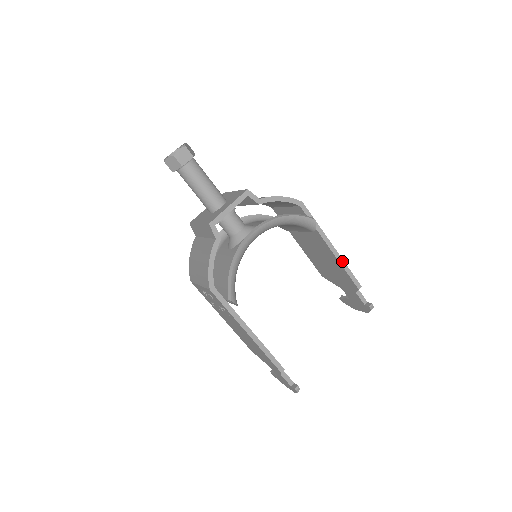
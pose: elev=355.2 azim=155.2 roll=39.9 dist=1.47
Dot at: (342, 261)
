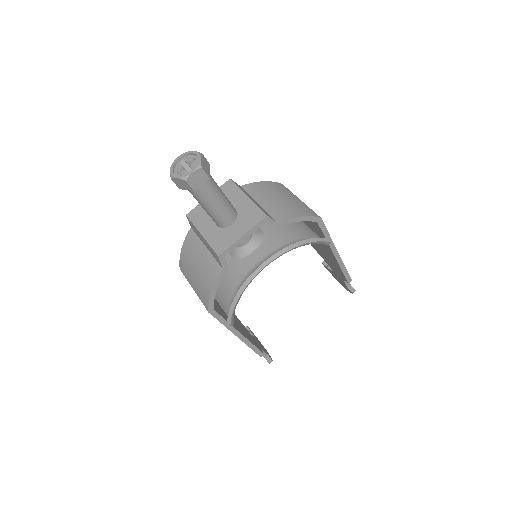
Dot at: (342, 263)
